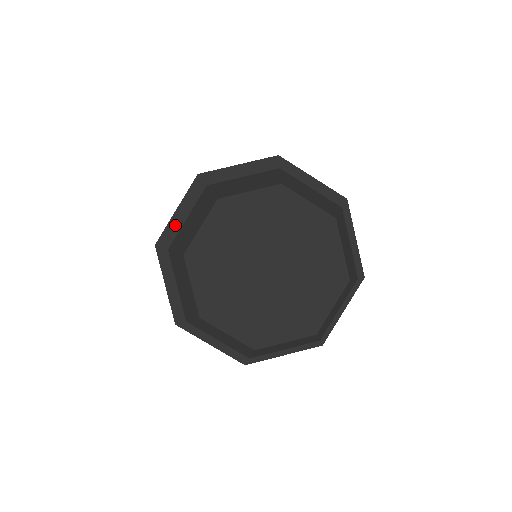
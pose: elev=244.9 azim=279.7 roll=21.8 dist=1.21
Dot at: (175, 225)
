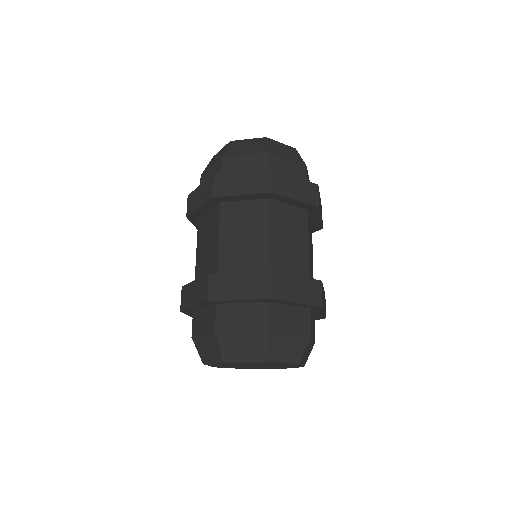
Dot at: (193, 309)
